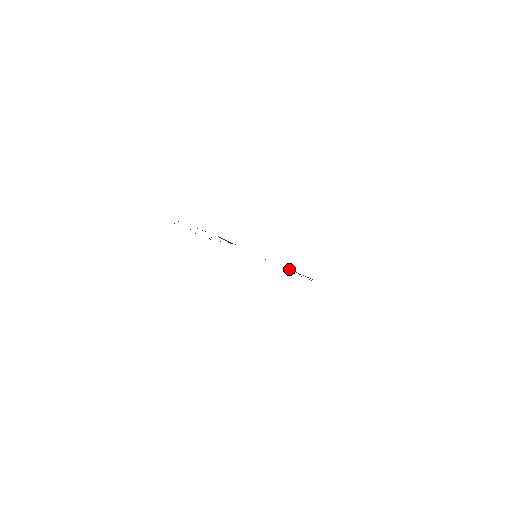
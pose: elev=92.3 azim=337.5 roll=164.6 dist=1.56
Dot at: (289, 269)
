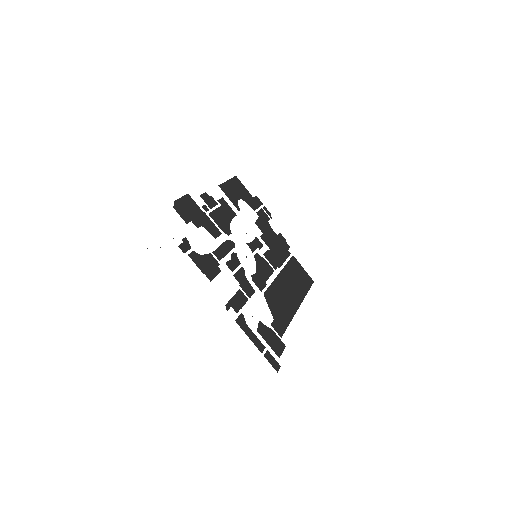
Dot at: (276, 258)
